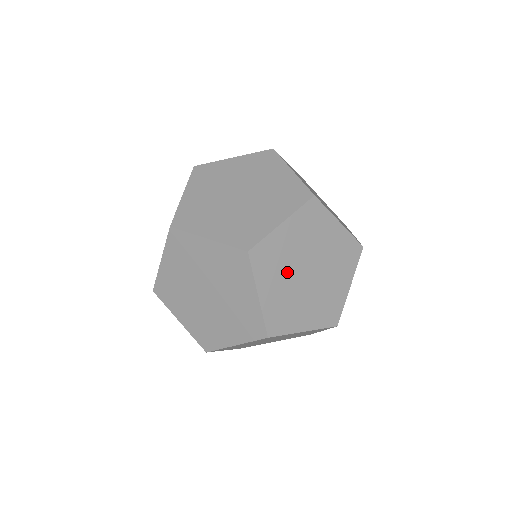
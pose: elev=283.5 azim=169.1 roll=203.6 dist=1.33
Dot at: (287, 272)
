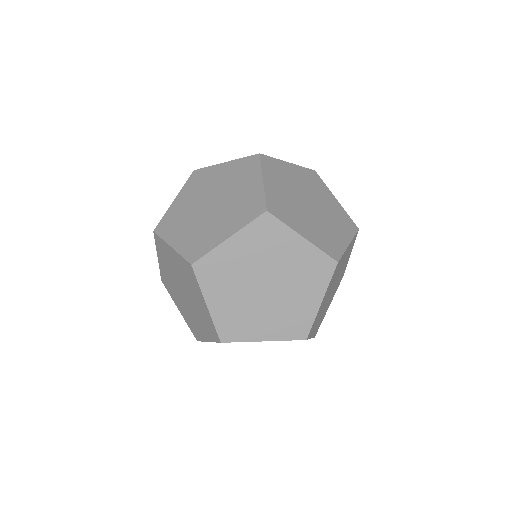
Dot at: (299, 211)
